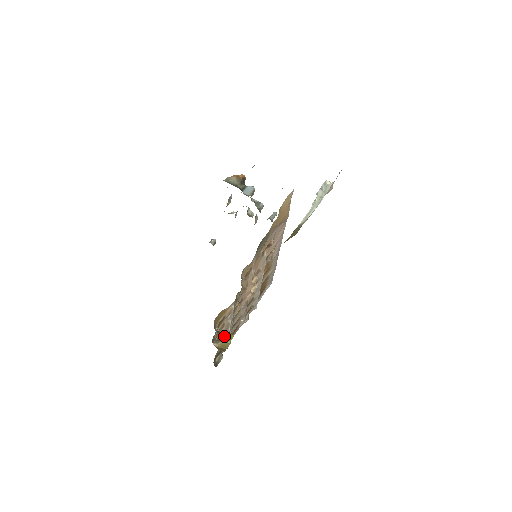
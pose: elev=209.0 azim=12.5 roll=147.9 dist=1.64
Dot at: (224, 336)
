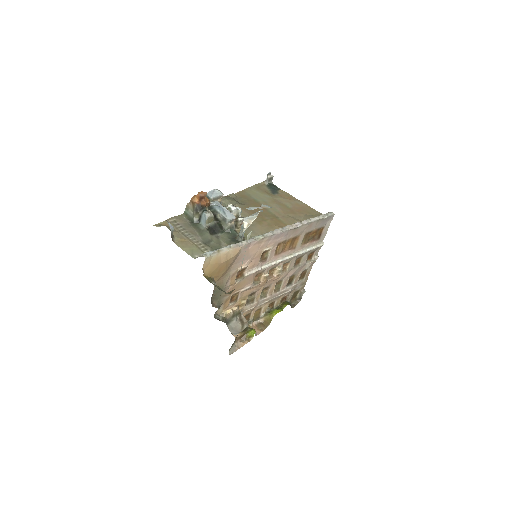
Dot at: (280, 297)
